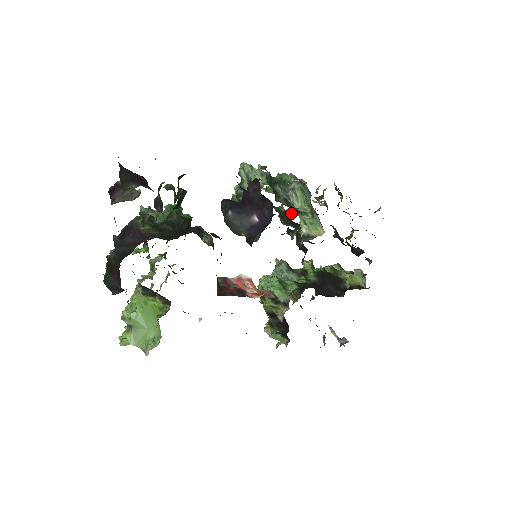
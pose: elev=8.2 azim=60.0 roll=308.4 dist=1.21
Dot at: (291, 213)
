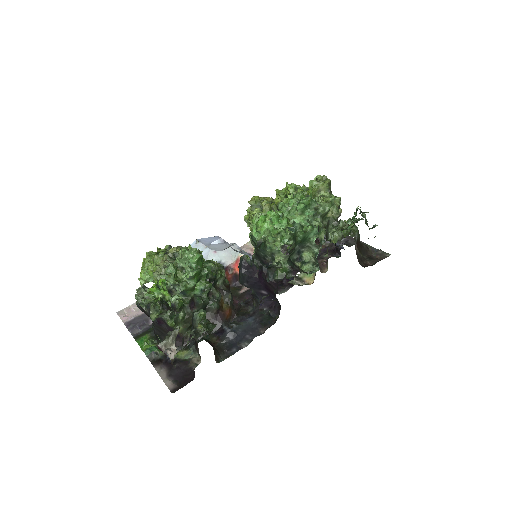
Dot at: occluded
